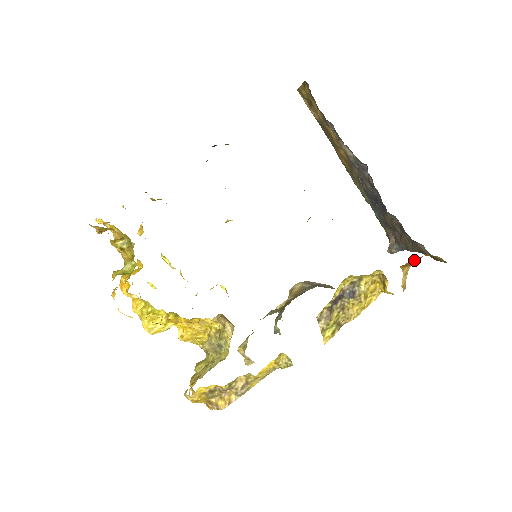
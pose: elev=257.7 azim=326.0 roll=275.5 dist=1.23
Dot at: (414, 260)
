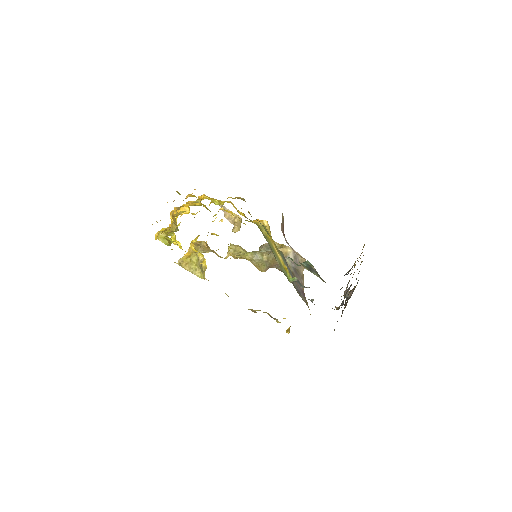
Dot at: occluded
